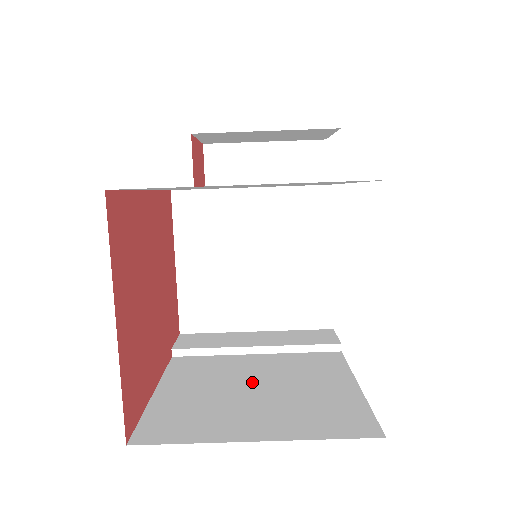
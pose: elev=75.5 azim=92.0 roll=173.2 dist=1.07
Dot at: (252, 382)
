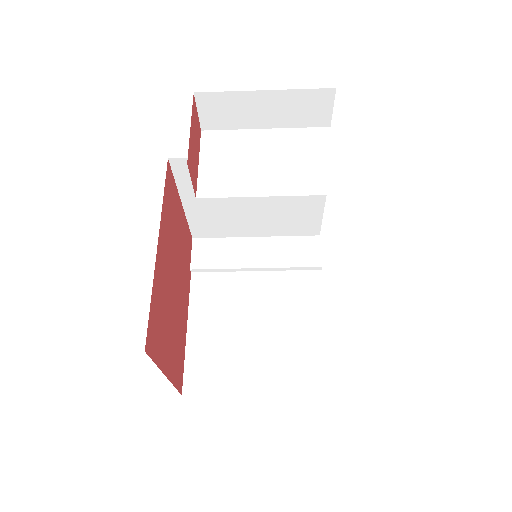
Dot at: (253, 319)
